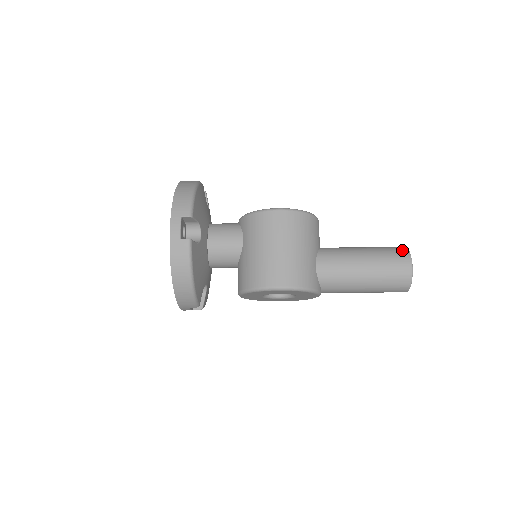
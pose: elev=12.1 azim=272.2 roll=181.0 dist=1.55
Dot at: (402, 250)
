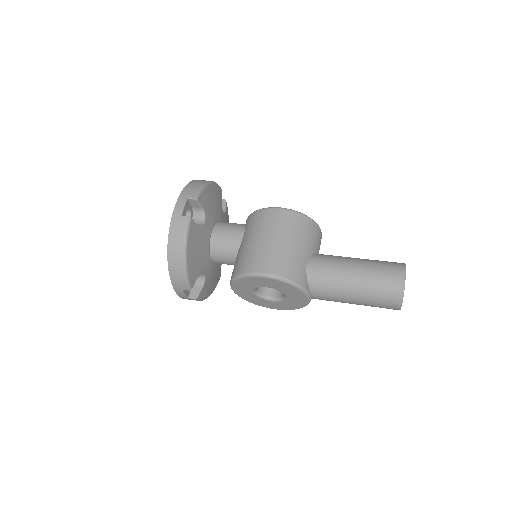
Dot at: (398, 263)
